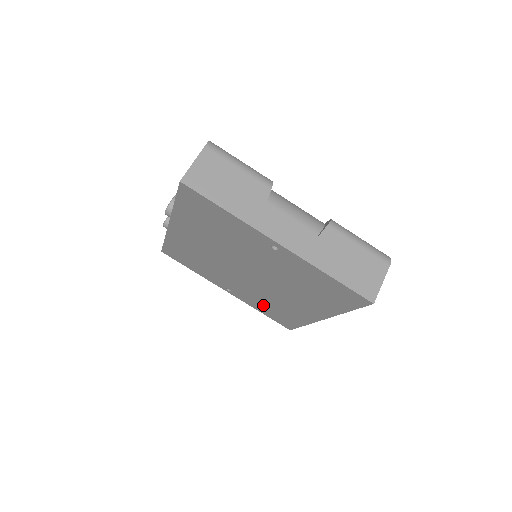
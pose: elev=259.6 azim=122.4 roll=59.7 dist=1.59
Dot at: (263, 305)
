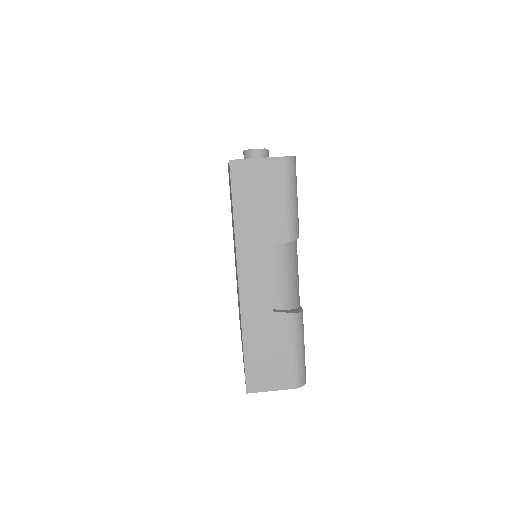
Dot at: occluded
